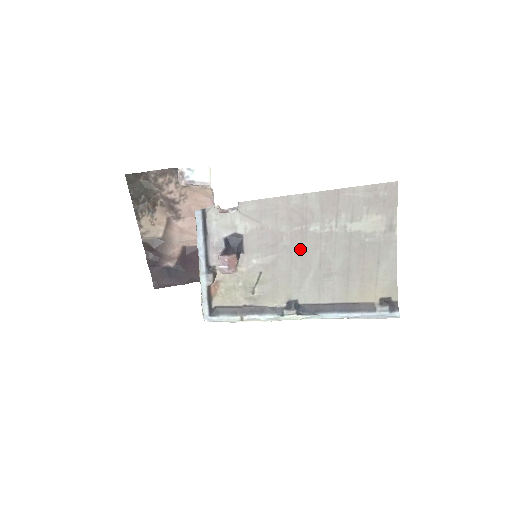
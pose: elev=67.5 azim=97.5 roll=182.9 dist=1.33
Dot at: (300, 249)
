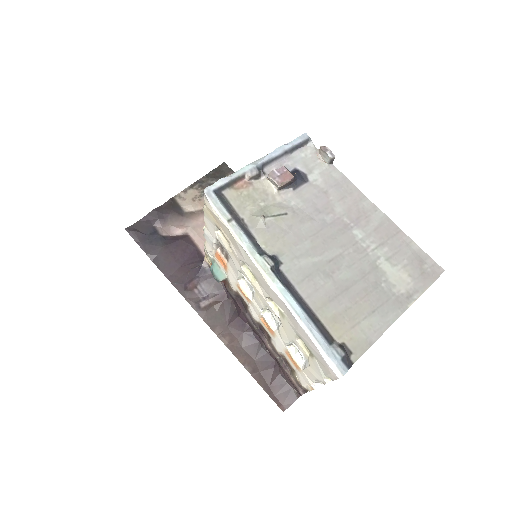
Dot at: (331, 234)
